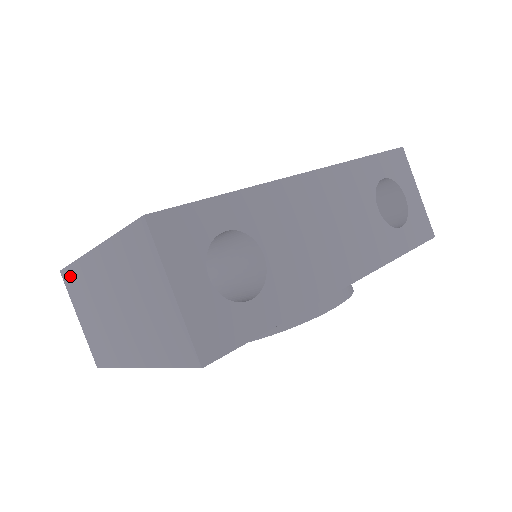
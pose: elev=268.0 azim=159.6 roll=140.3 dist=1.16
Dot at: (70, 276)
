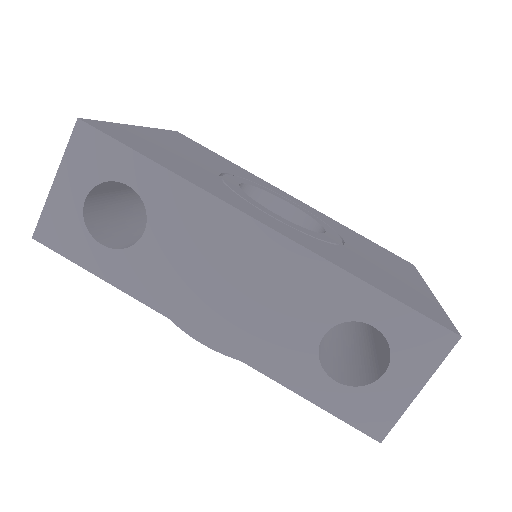
Dot at: occluded
